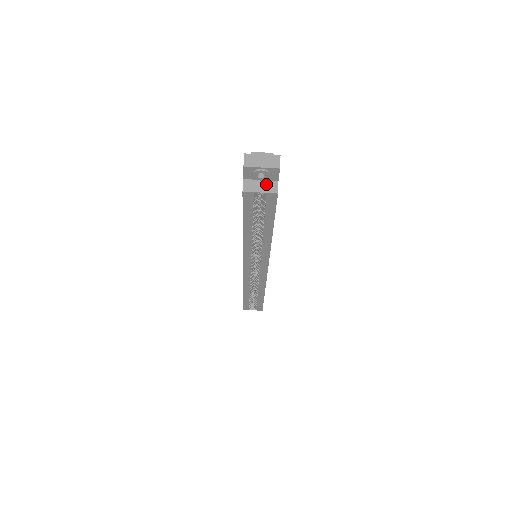
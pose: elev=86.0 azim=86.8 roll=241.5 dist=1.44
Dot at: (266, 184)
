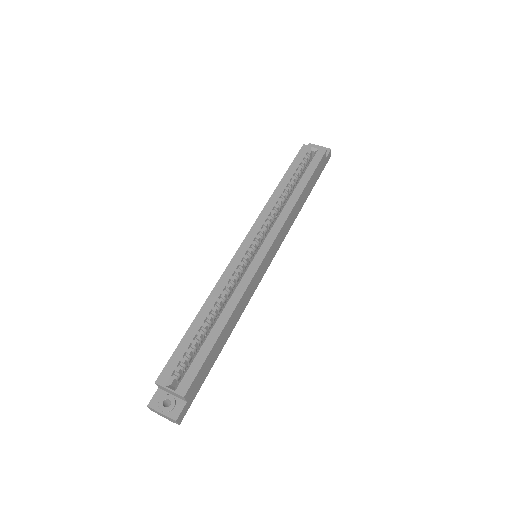
Dot at: occluded
